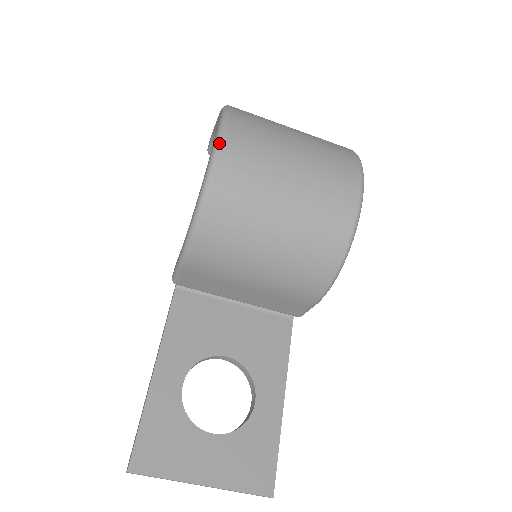
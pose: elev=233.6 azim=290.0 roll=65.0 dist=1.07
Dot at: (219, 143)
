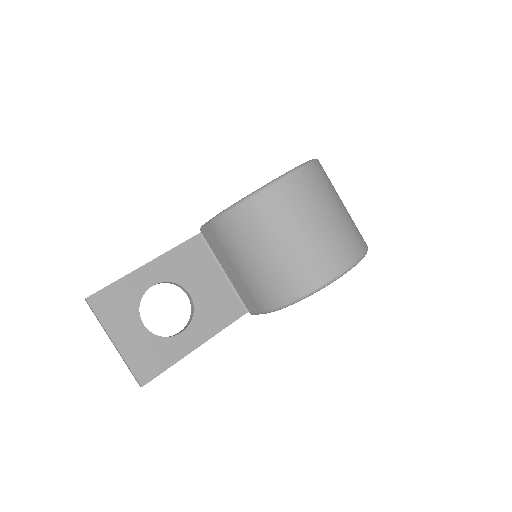
Dot at: (286, 176)
